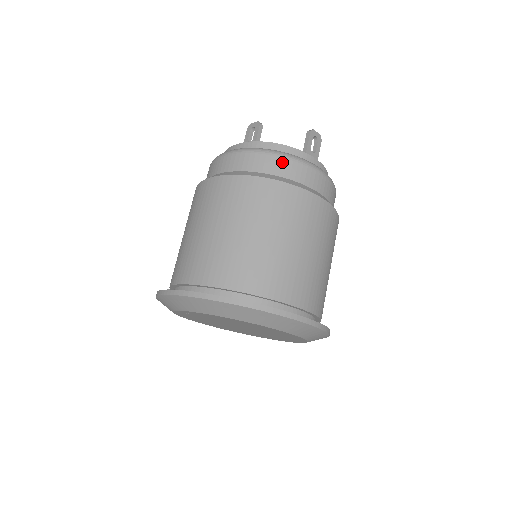
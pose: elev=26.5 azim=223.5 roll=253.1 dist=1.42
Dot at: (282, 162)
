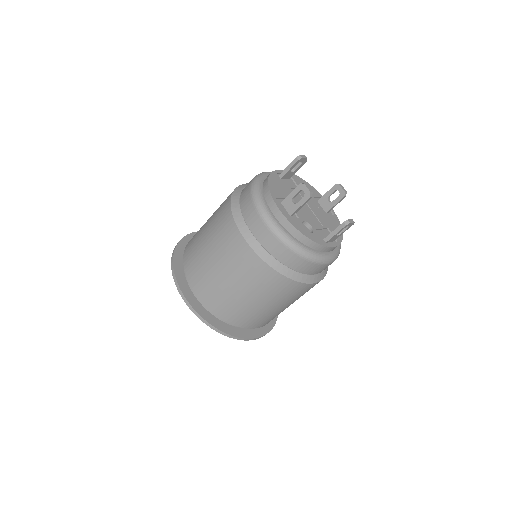
Dot at: (300, 261)
